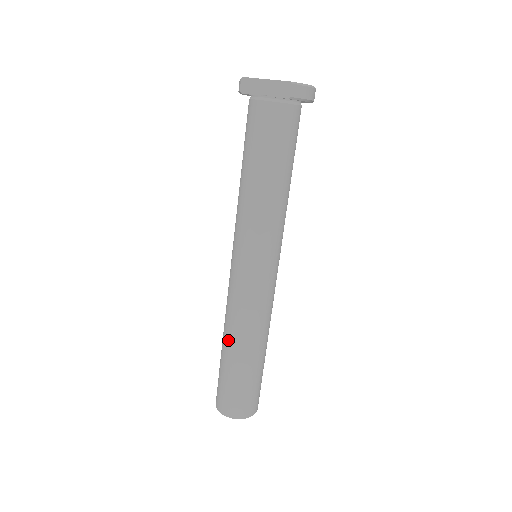
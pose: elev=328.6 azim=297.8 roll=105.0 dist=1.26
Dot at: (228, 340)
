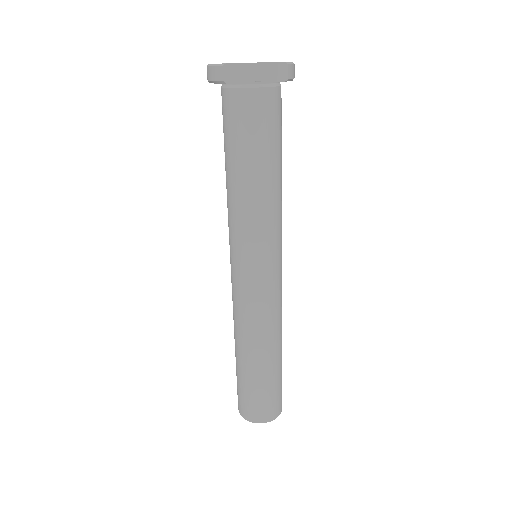
Dot at: (253, 351)
